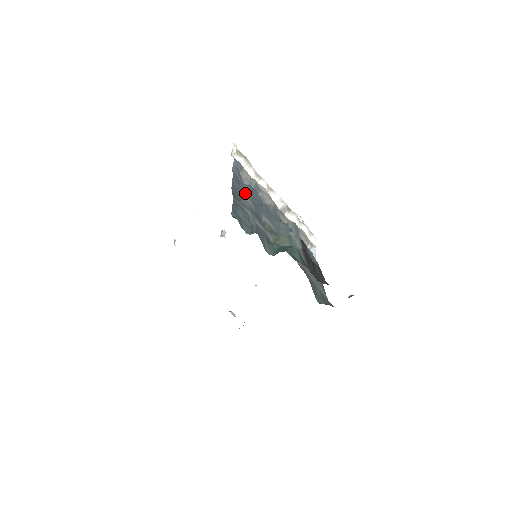
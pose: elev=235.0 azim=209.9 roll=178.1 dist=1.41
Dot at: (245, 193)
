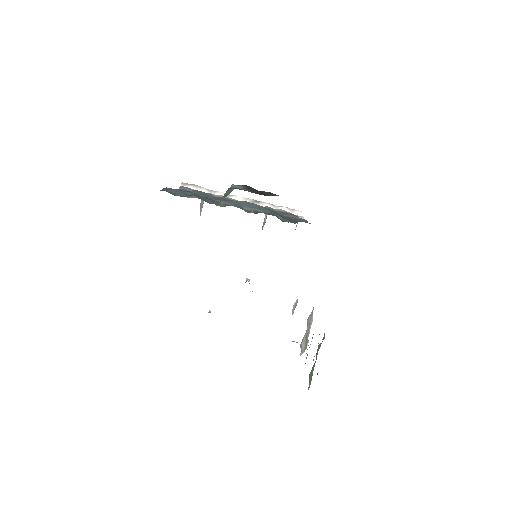
Dot at: occluded
